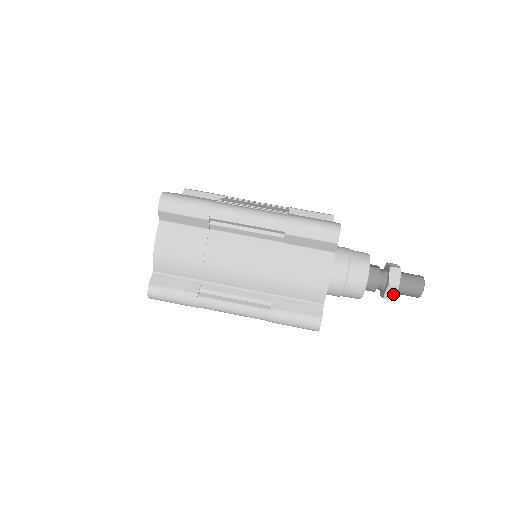
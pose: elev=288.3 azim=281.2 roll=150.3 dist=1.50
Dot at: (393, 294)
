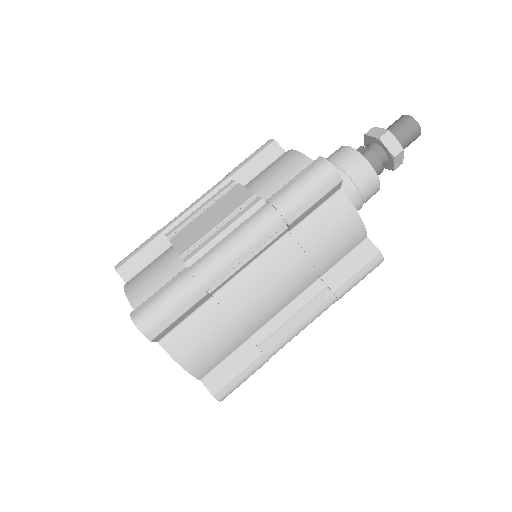
Dot at: (401, 159)
